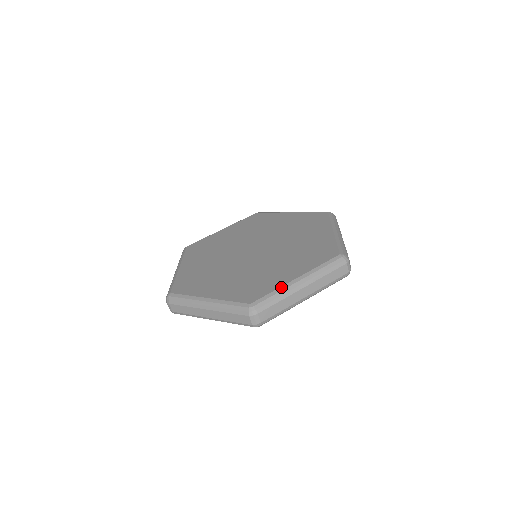
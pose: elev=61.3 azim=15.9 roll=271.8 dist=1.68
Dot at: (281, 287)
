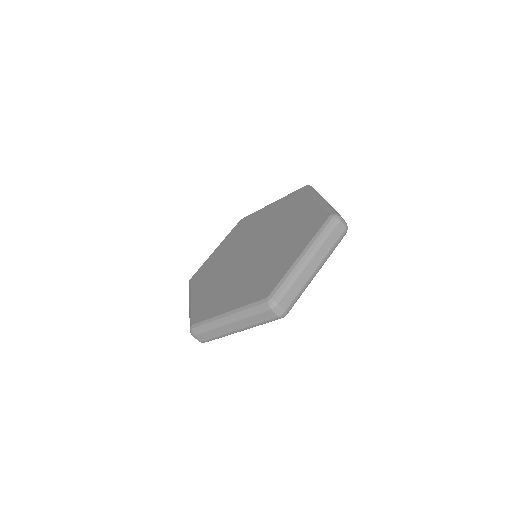
Dot at: (289, 269)
